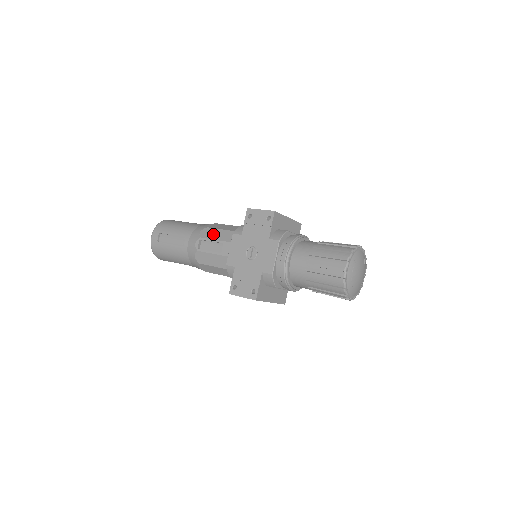
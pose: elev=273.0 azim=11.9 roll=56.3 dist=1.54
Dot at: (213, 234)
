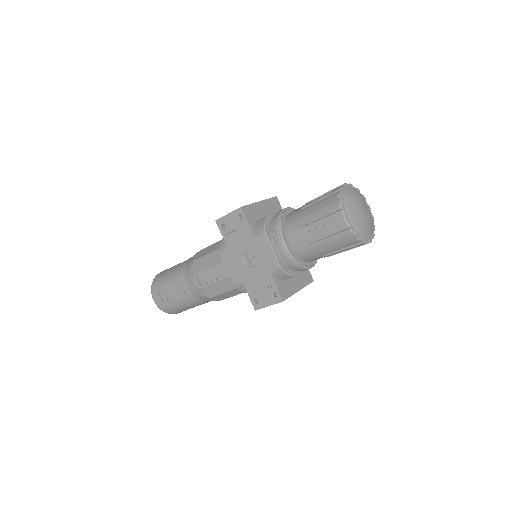
Dot at: (203, 264)
